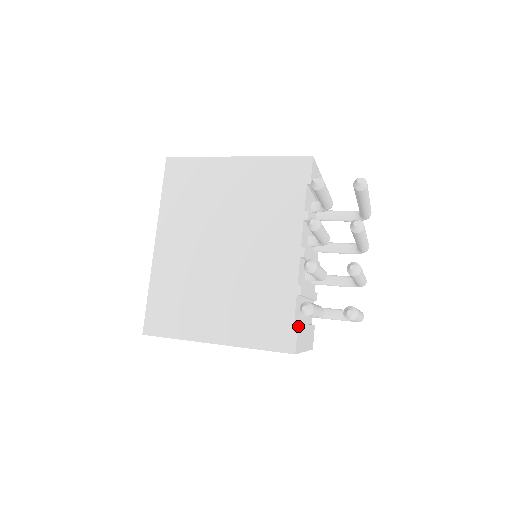
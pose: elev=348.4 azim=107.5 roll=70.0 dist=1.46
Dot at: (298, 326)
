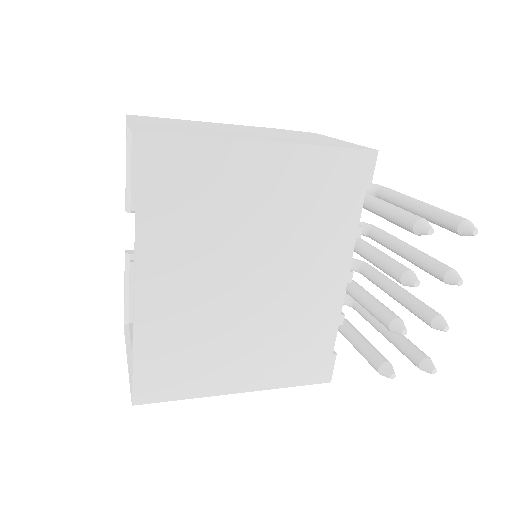
Dot at: (334, 354)
